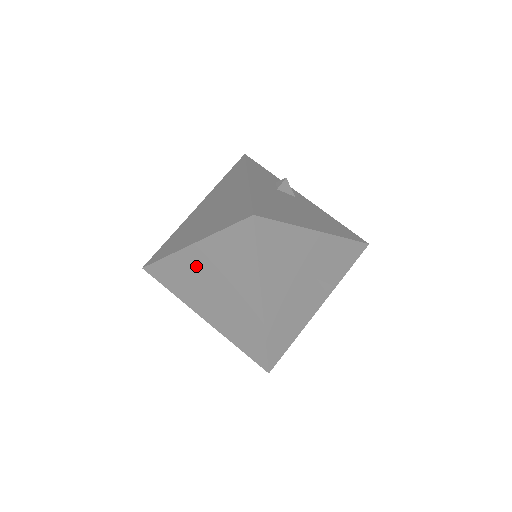
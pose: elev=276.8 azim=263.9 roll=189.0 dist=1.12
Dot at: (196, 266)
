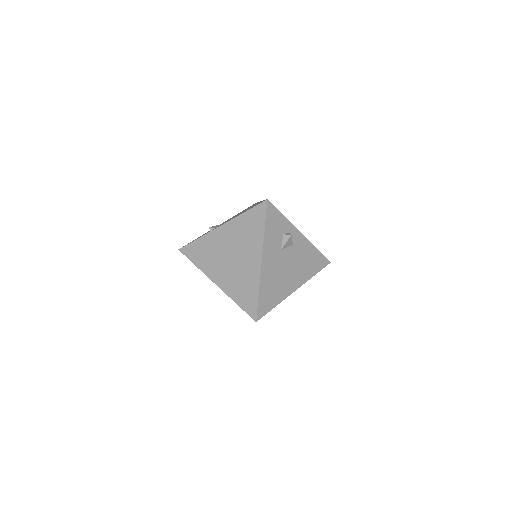
Dot at: occluded
